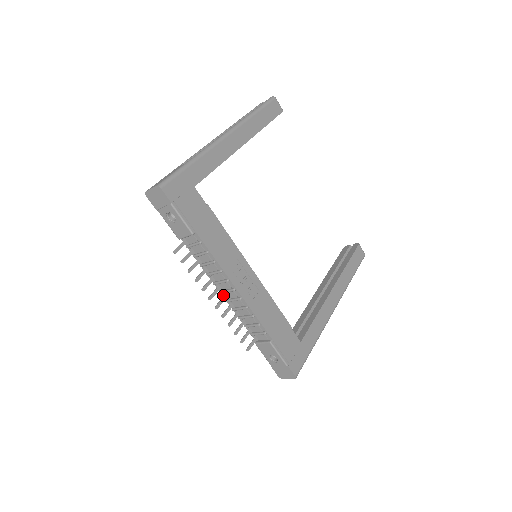
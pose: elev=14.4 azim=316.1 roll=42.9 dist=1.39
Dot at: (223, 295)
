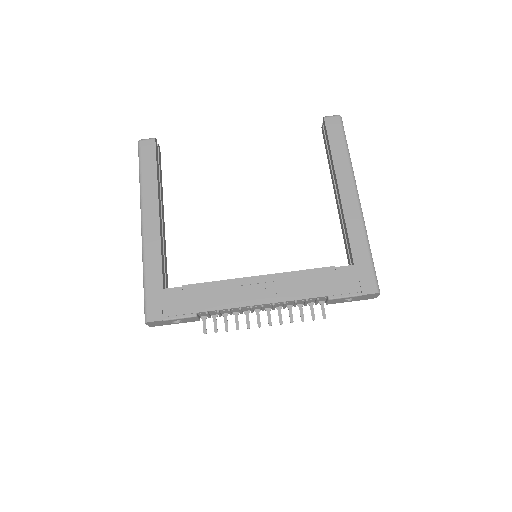
Dot at: occluded
